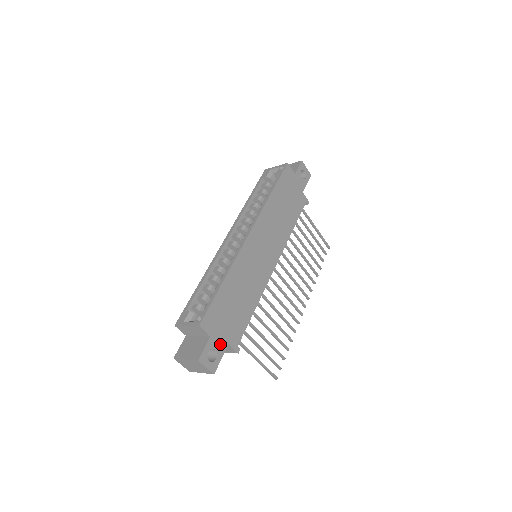
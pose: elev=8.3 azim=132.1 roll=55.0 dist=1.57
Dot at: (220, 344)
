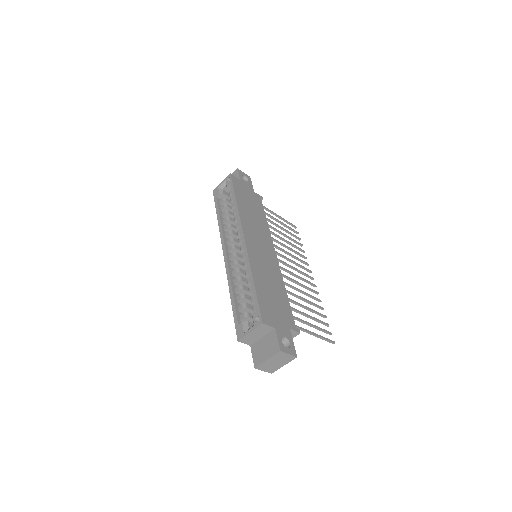
Dot at: (285, 331)
